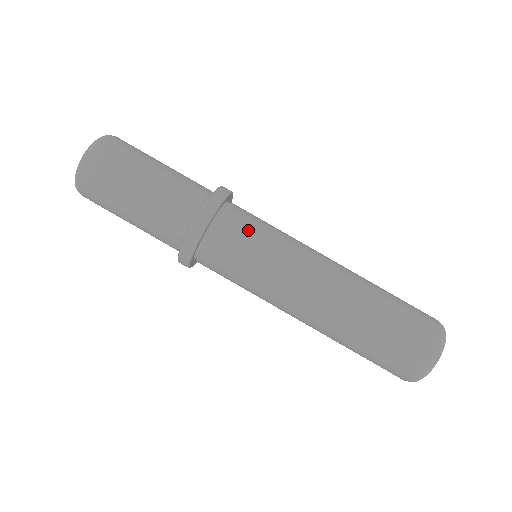
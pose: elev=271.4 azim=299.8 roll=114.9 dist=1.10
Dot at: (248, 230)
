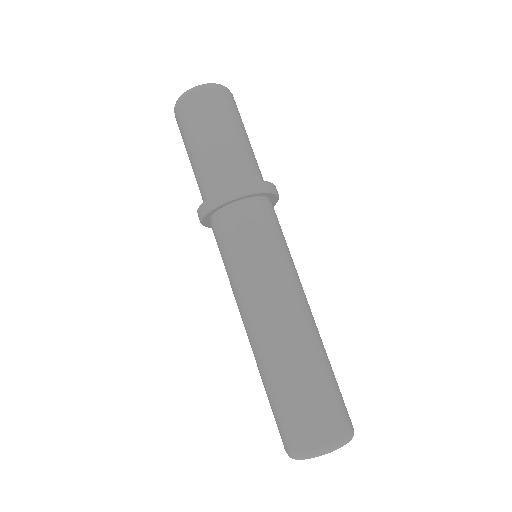
Dot at: (249, 232)
